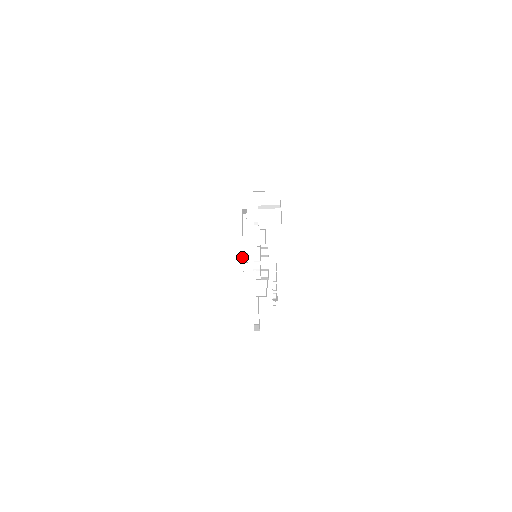
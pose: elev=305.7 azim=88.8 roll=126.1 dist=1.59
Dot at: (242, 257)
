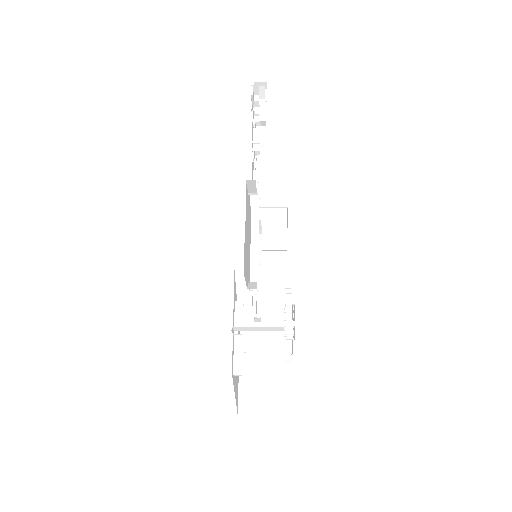
Dot at: (234, 296)
